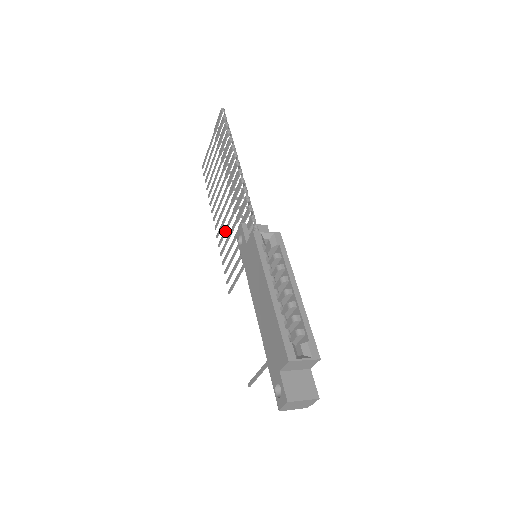
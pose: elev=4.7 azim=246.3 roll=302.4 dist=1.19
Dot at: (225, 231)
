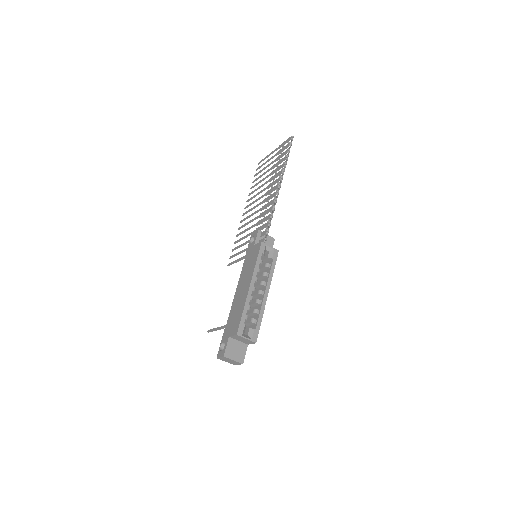
Dot at: (248, 223)
